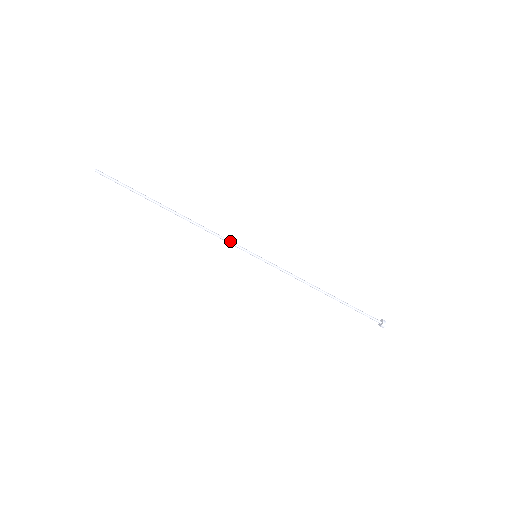
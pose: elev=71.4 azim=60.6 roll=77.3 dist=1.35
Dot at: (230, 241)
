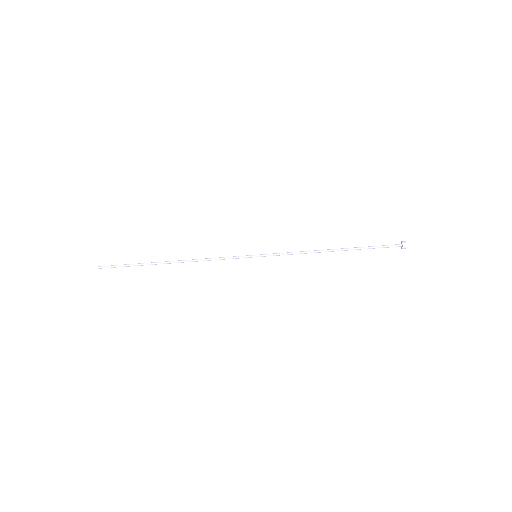
Dot at: (228, 258)
